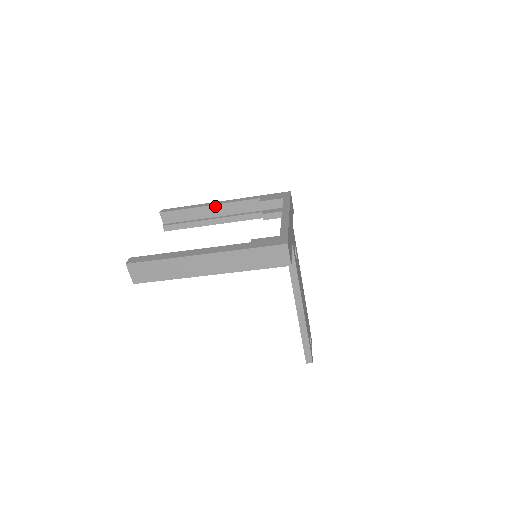
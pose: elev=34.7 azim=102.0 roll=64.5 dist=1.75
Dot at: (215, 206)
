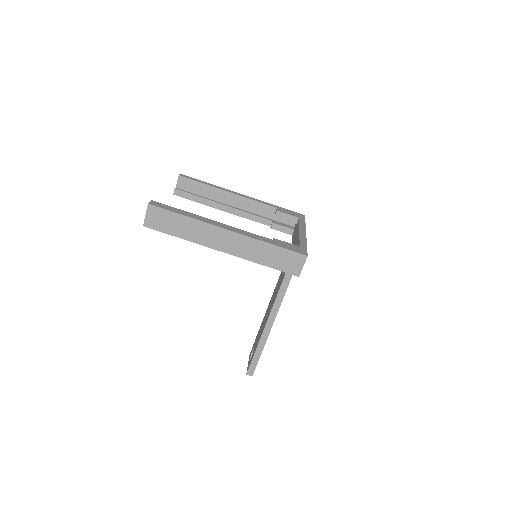
Dot at: (233, 195)
